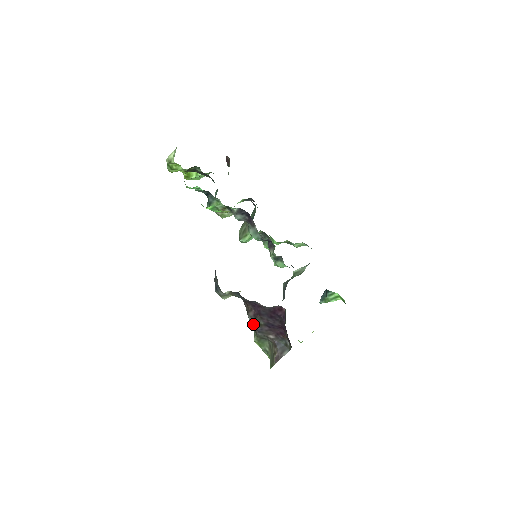
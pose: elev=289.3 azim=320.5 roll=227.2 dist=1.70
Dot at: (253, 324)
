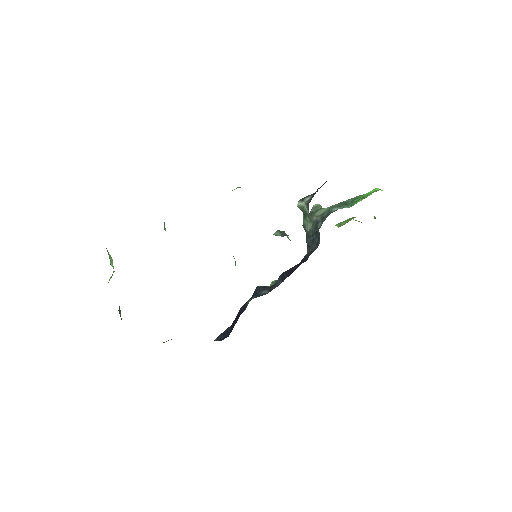
Dot at: occluded
